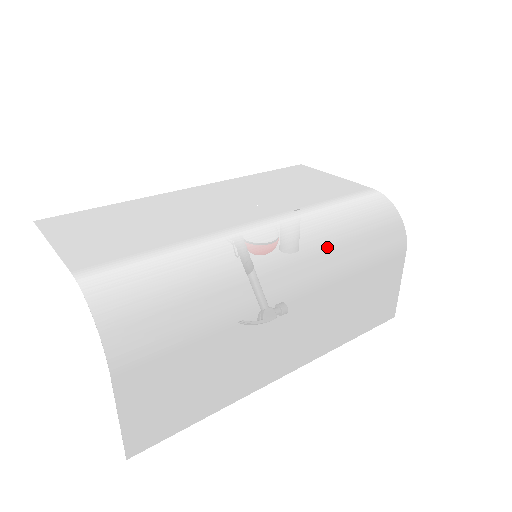
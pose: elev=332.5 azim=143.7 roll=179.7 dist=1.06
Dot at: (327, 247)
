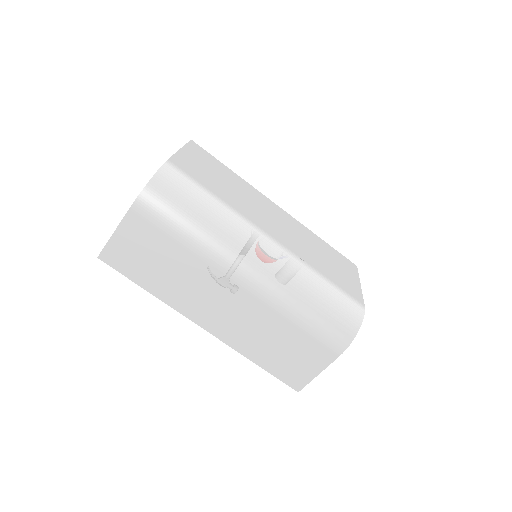
Dot at: (290, 288)
